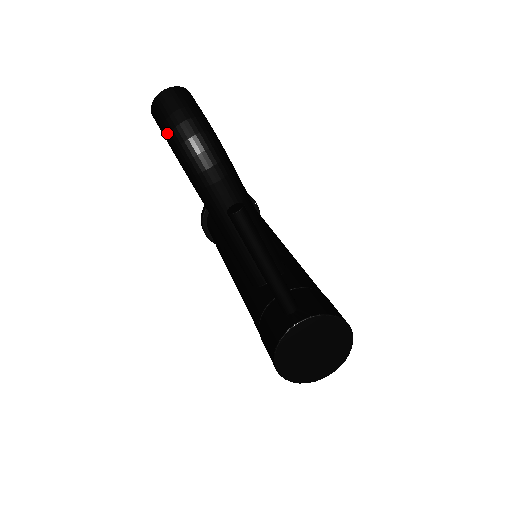
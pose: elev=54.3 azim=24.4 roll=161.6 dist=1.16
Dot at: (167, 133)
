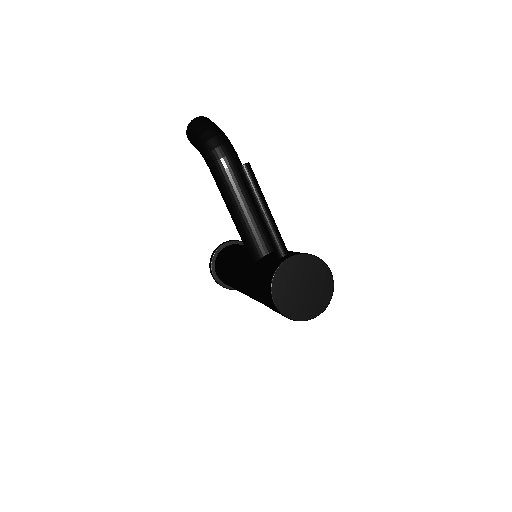
Dot at: (197, 138)
